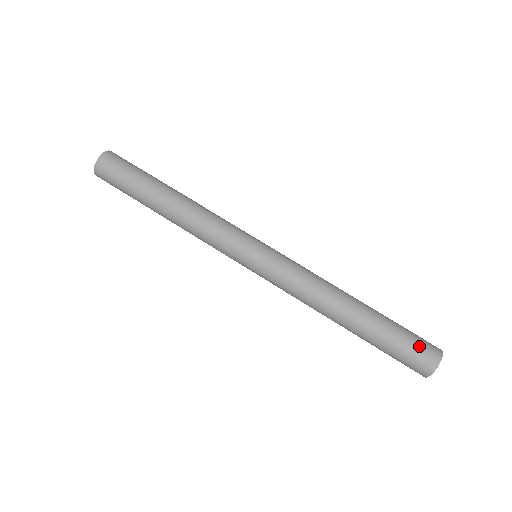
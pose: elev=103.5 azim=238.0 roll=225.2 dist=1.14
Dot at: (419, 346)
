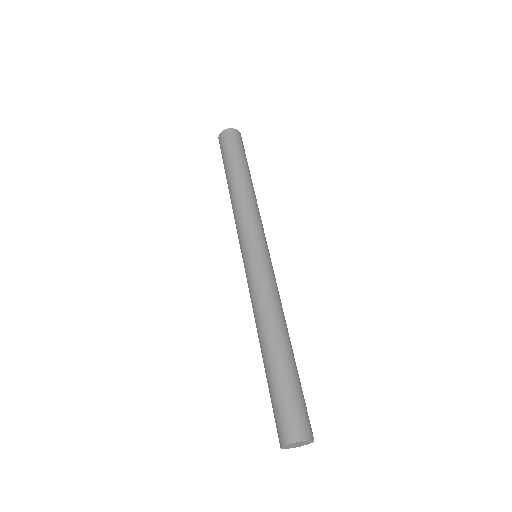
Dot at: (303, 412)
